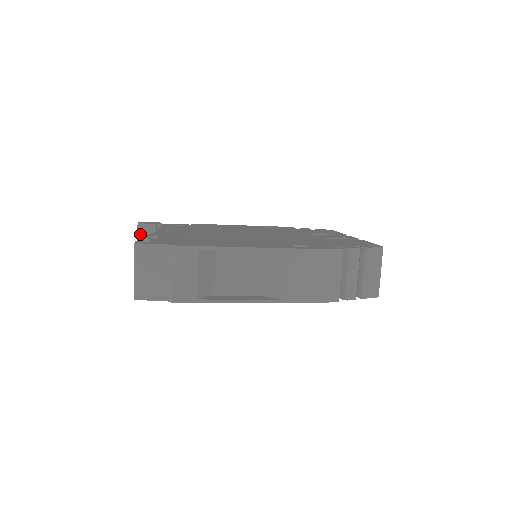
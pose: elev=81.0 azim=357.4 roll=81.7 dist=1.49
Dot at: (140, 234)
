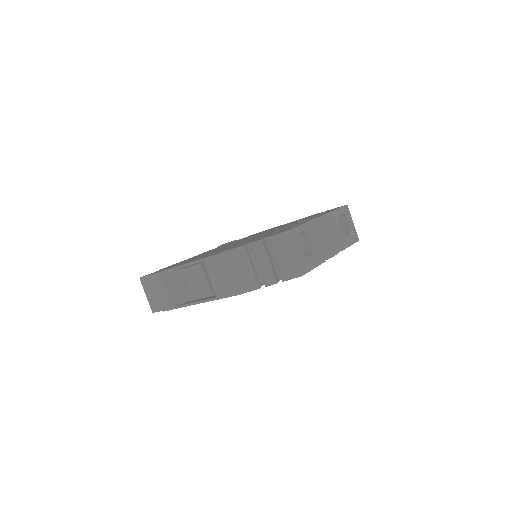
Dot at: occluded
